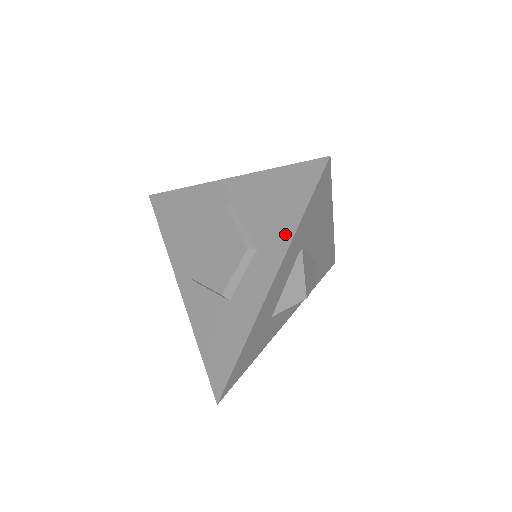
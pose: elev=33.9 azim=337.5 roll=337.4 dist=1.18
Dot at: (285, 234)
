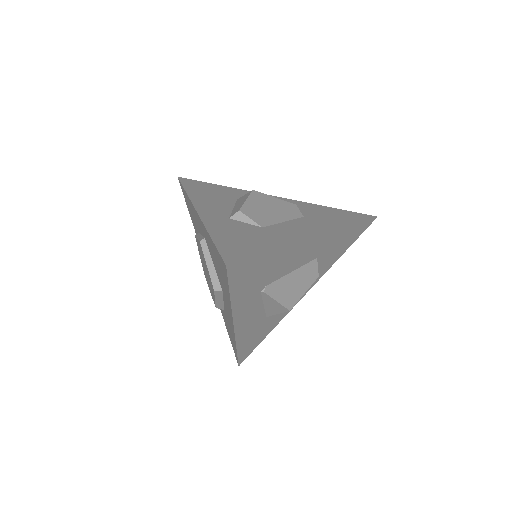
Dot at: (228, 298)
